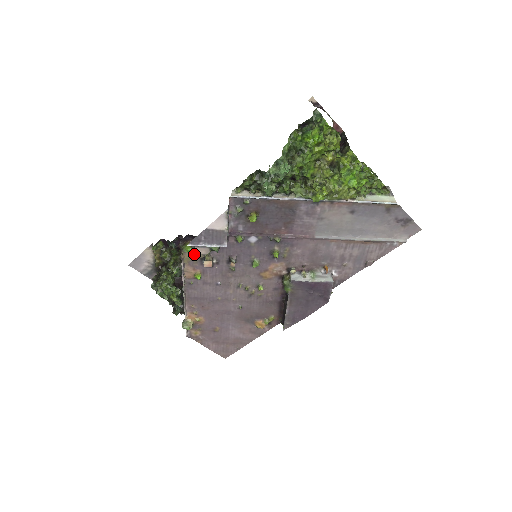
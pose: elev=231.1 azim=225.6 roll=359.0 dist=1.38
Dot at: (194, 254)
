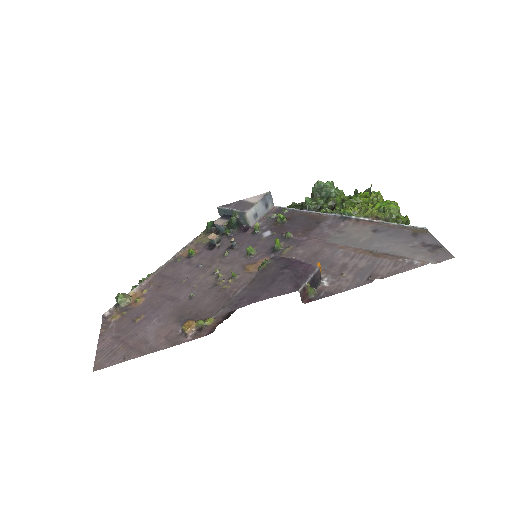
Dot at: occluded
